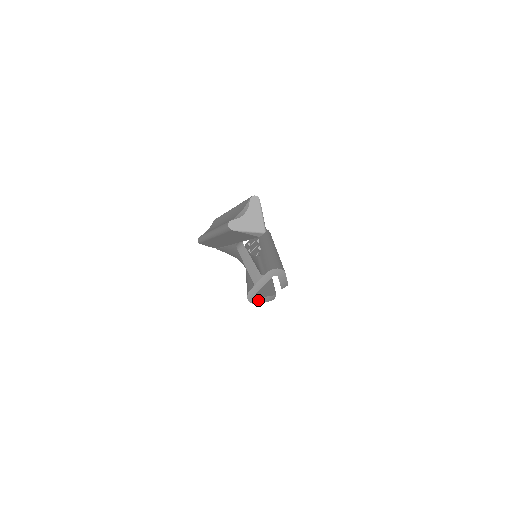
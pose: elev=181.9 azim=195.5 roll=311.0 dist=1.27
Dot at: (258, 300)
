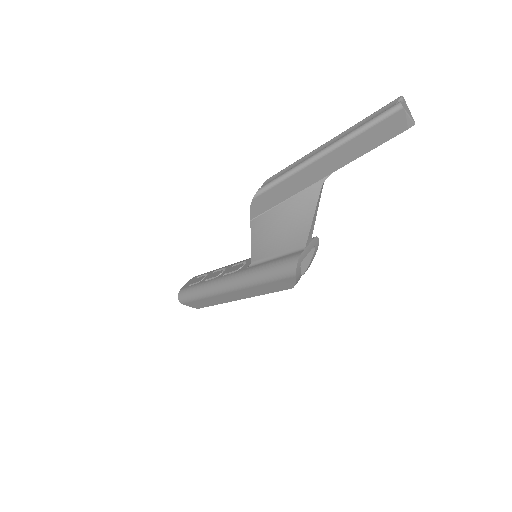
Dot at: (298, 272)
